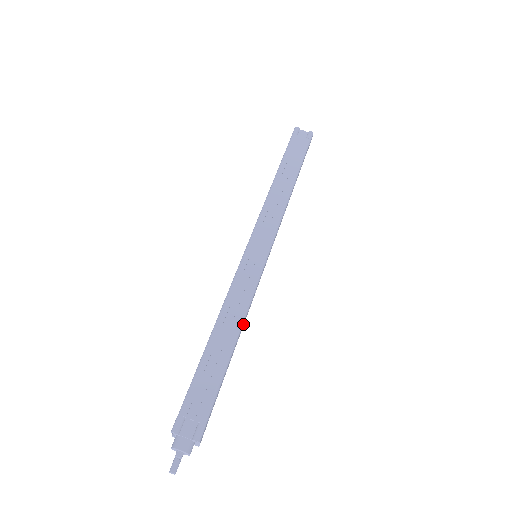
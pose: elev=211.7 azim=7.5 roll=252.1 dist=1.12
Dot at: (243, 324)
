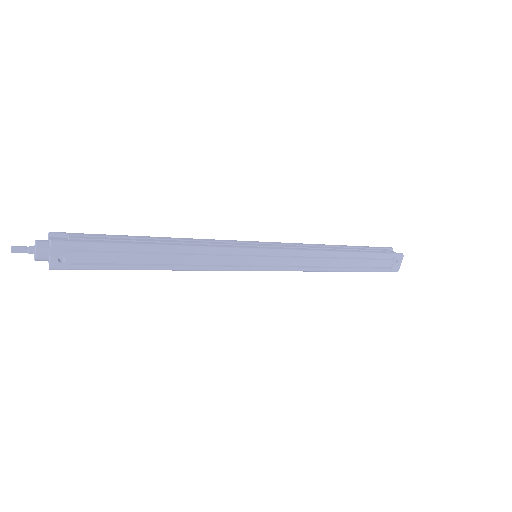
Dot at: (187, 257)
